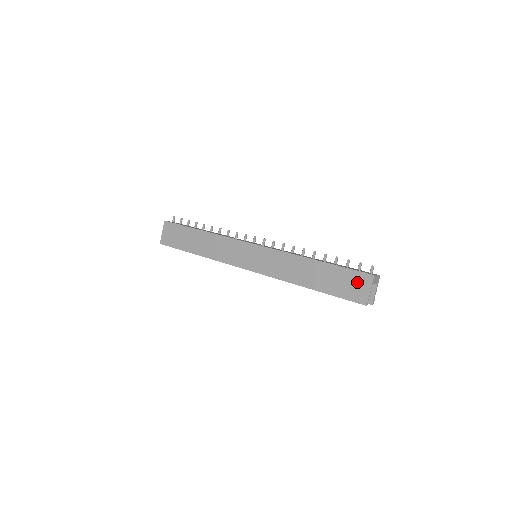
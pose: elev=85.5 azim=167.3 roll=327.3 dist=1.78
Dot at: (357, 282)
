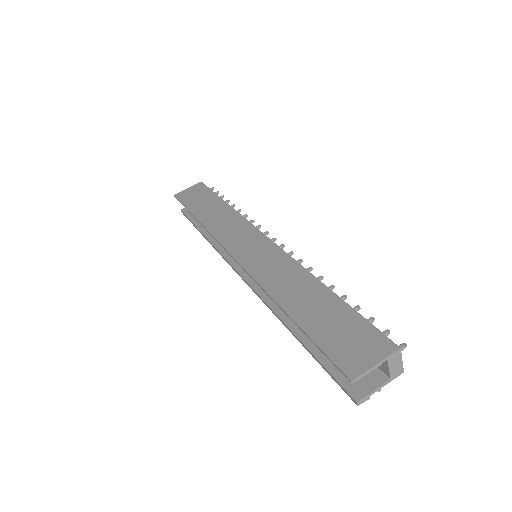
Dot at: (364, 342)
